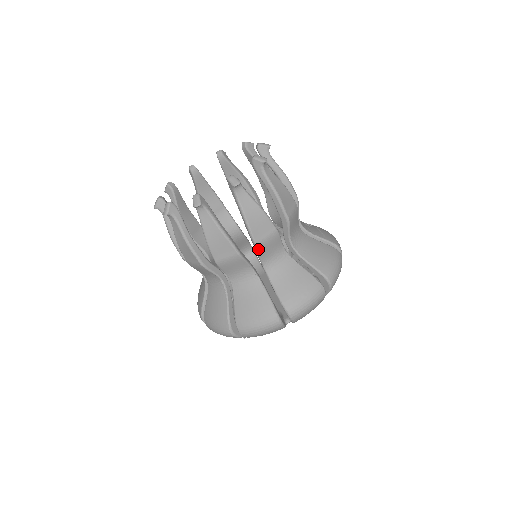
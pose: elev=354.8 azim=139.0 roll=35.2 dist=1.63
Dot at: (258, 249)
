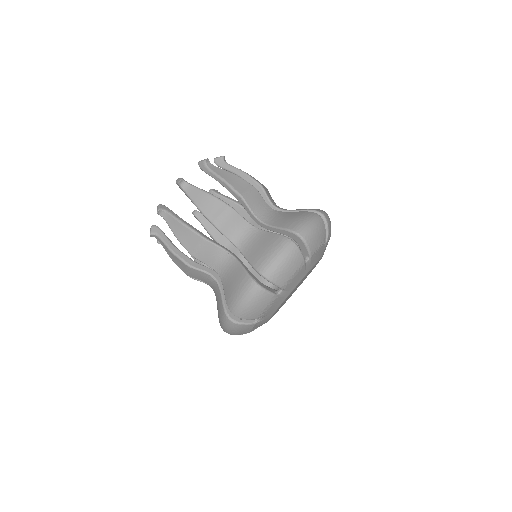
Dot at: (218, 228)
